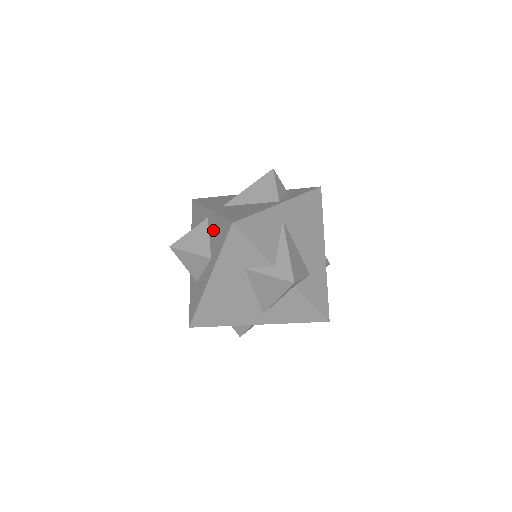
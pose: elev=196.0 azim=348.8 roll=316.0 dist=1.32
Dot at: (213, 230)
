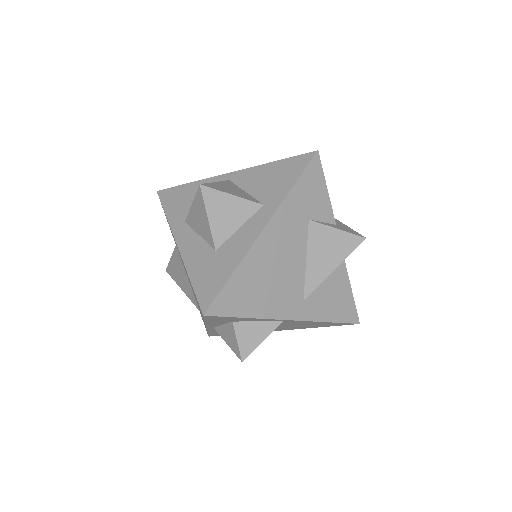
Dot at: (257, 180)
